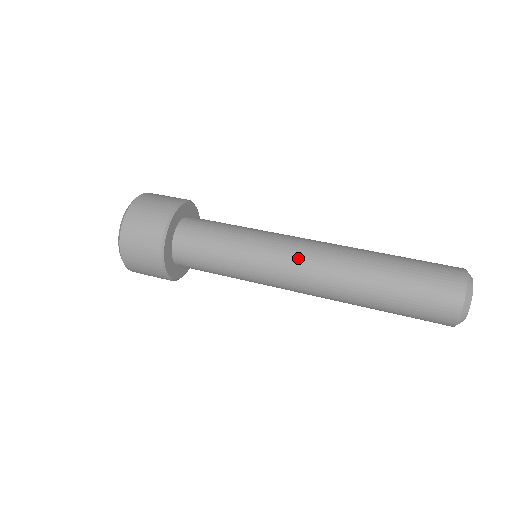
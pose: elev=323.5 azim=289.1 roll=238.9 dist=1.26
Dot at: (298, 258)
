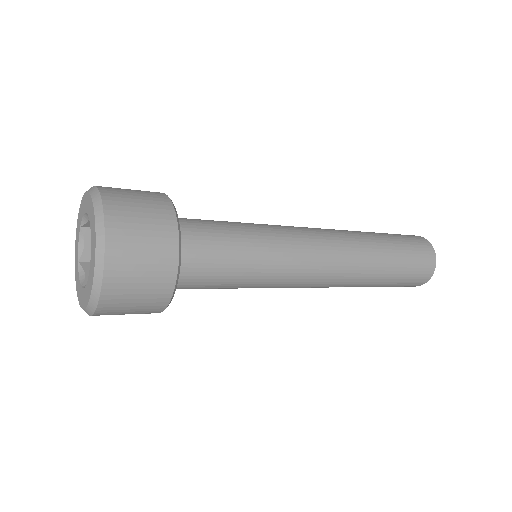
Dot at: occluded
